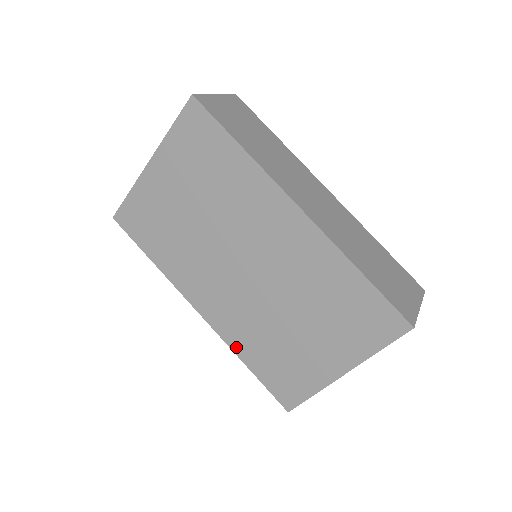
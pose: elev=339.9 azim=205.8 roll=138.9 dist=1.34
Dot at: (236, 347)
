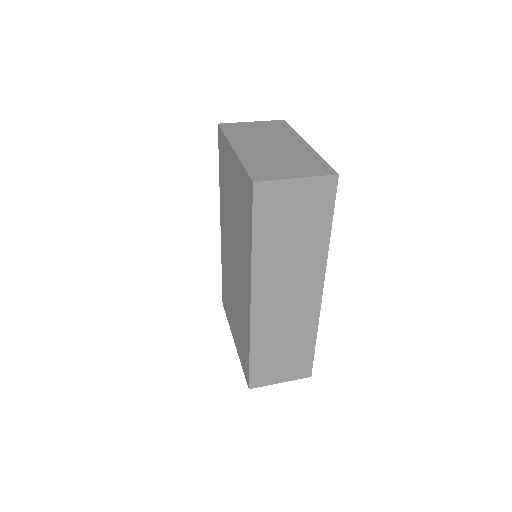
Dot at: (222, 260)
